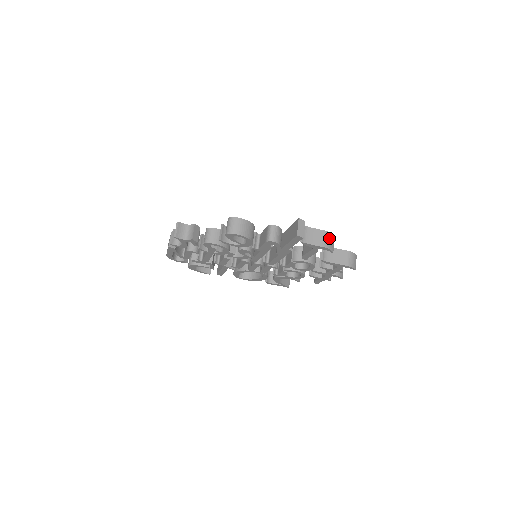
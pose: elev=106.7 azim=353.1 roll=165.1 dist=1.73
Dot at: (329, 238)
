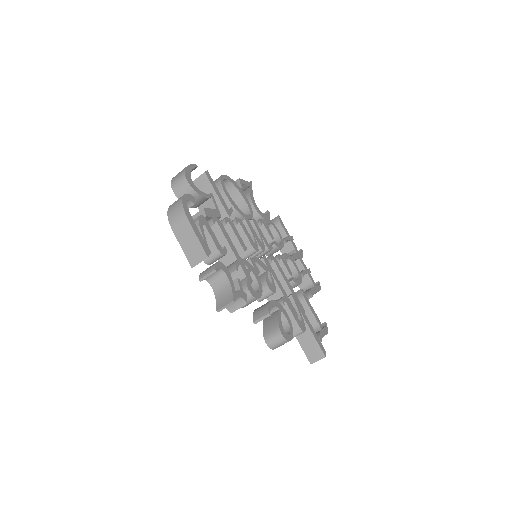
Dot at: occluded
